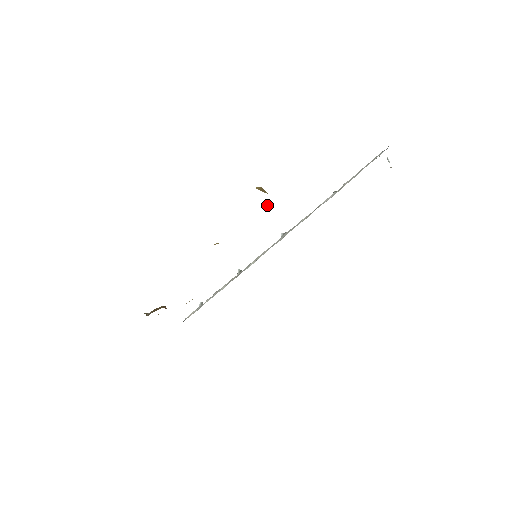
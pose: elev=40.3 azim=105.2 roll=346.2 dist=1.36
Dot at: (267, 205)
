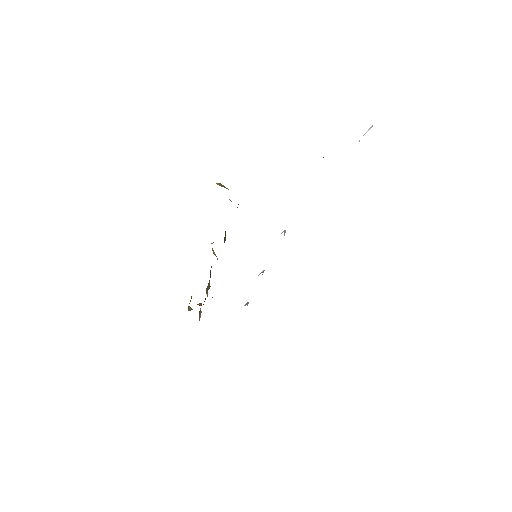
Dot at: (231, 201)
